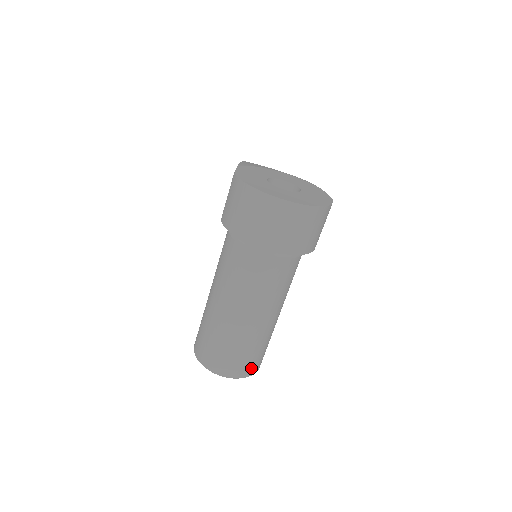
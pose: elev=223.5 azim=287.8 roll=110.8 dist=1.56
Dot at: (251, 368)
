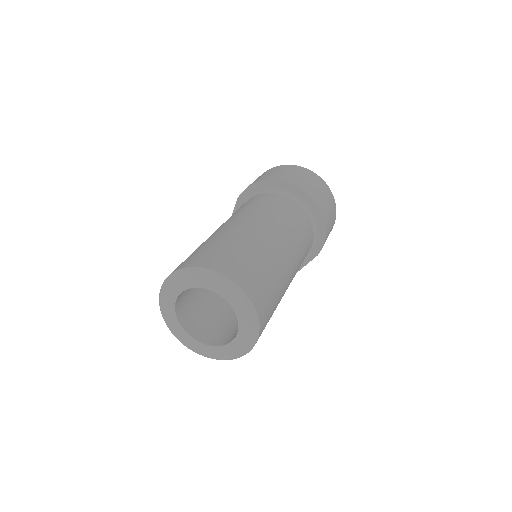
Dot at: (259, 295)
